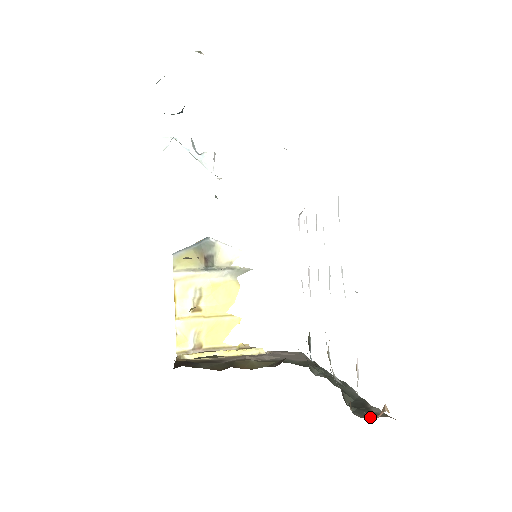
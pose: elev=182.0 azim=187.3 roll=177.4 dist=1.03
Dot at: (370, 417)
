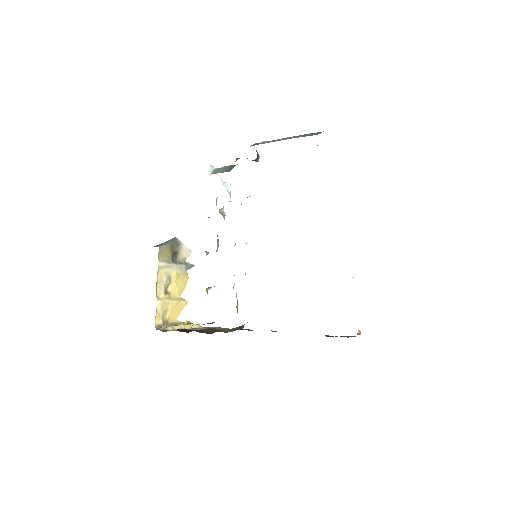
Dot at: occluded
